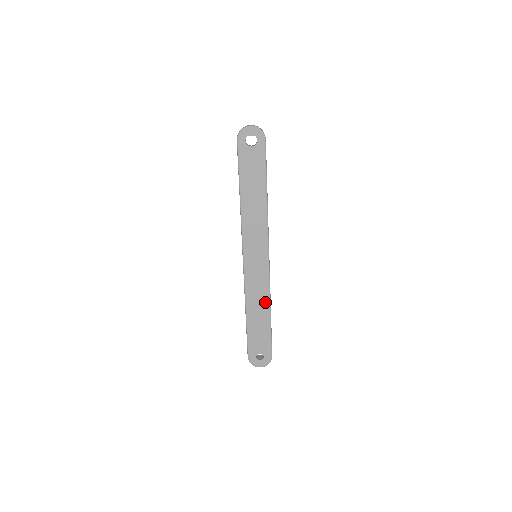
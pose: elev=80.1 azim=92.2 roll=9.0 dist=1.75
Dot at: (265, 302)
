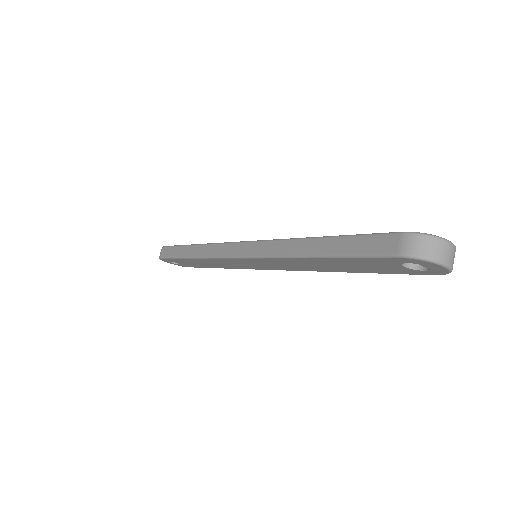
Dot at: (223, 267)
